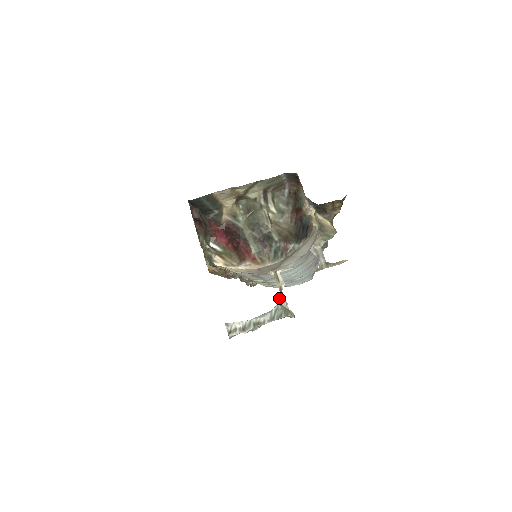
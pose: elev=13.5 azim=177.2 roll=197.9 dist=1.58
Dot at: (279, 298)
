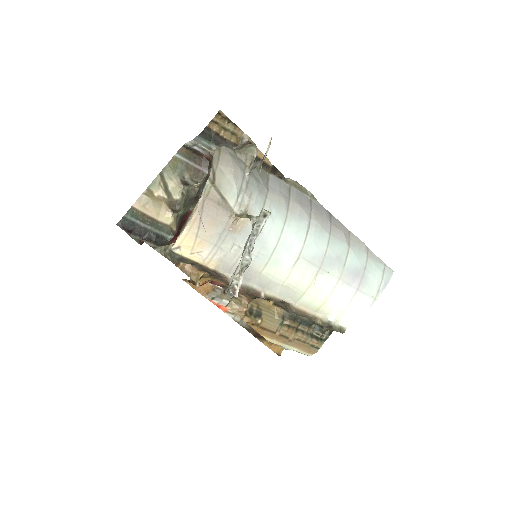
Dot at: occluded
